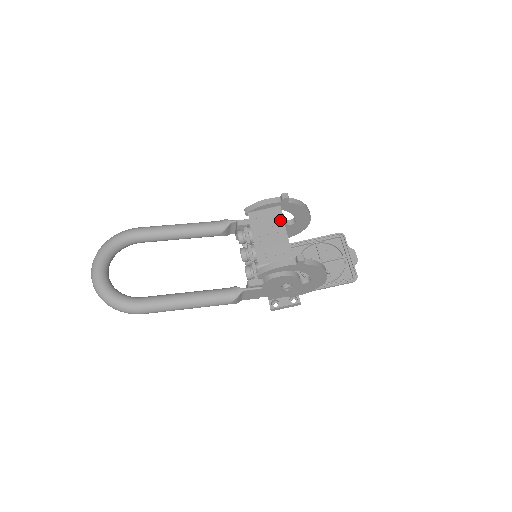
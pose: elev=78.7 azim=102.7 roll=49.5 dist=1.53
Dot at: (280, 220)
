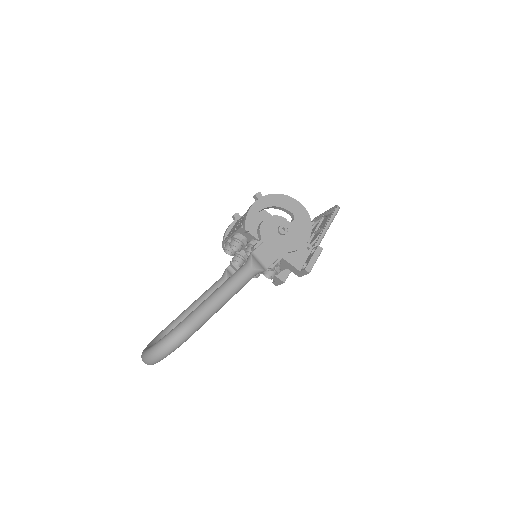
Dot at: occluded
